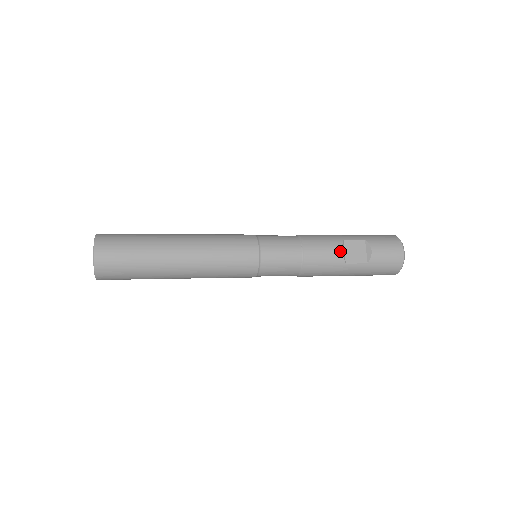
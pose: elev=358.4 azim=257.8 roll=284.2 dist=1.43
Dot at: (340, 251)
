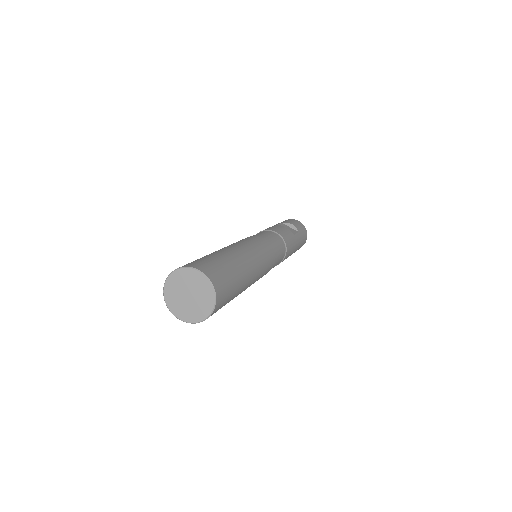
Dot at: (285, 228)
